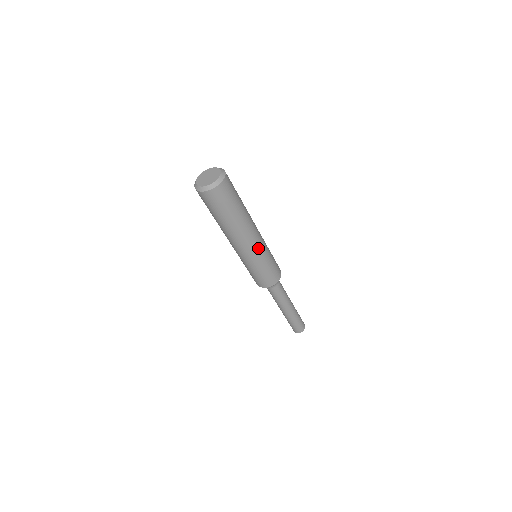
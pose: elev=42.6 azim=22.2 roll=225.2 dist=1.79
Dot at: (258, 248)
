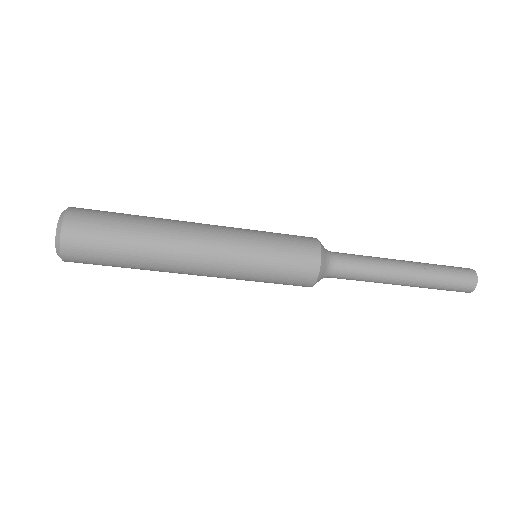
Dot at: (225, 254)
